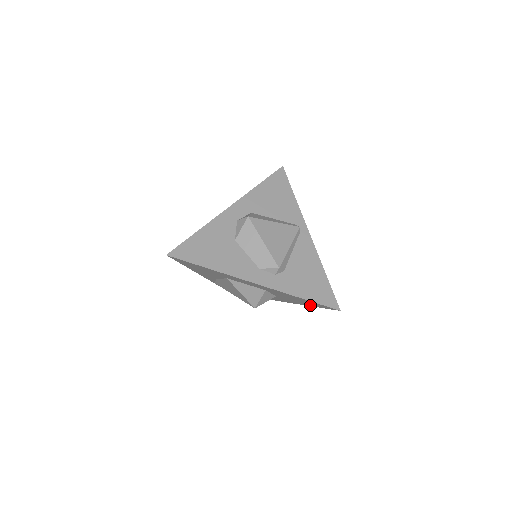
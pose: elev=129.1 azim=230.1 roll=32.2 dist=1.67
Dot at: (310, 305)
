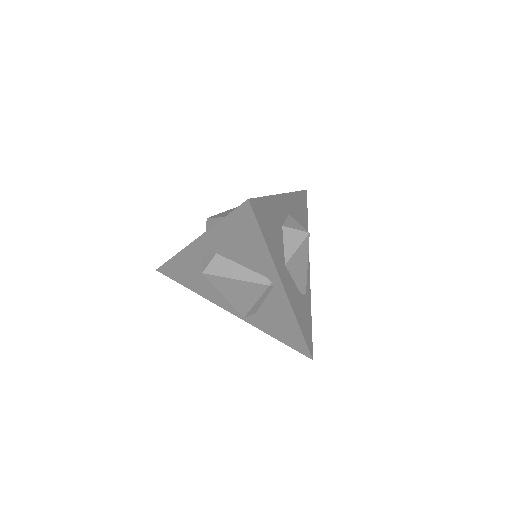
Dot at: occluded
